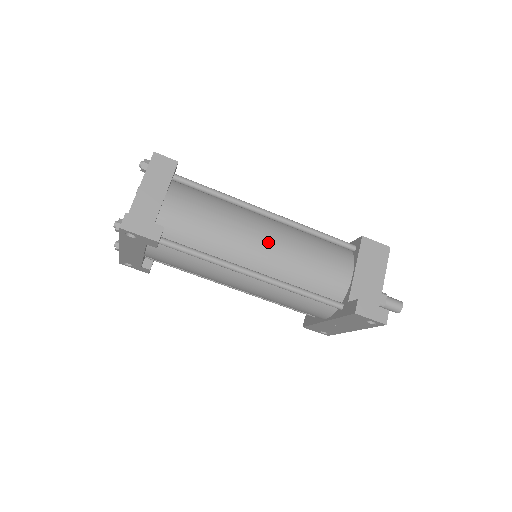
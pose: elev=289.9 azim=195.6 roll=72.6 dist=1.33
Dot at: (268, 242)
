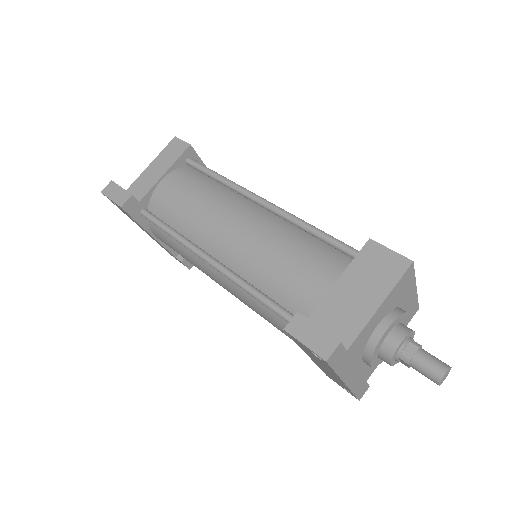
Dot at: (239, 229)
